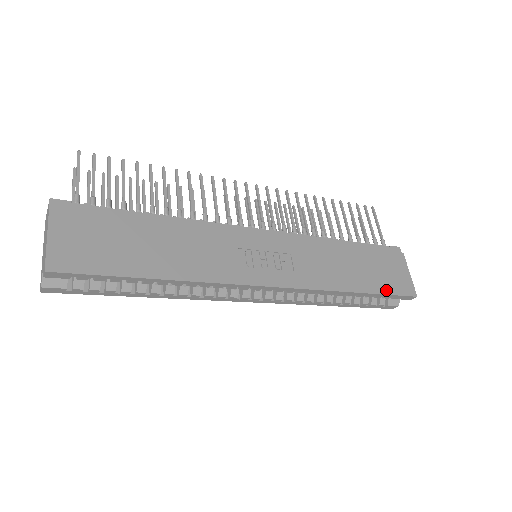
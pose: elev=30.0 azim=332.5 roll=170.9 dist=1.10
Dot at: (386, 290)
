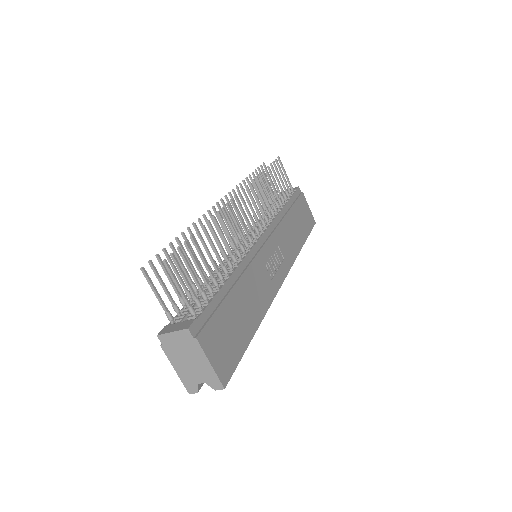
Dot at: (308, 231)
